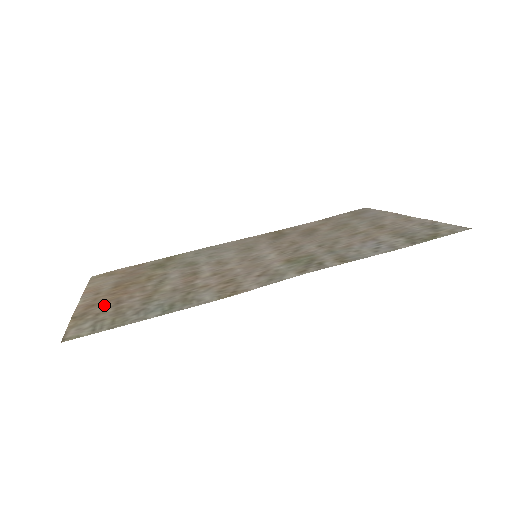
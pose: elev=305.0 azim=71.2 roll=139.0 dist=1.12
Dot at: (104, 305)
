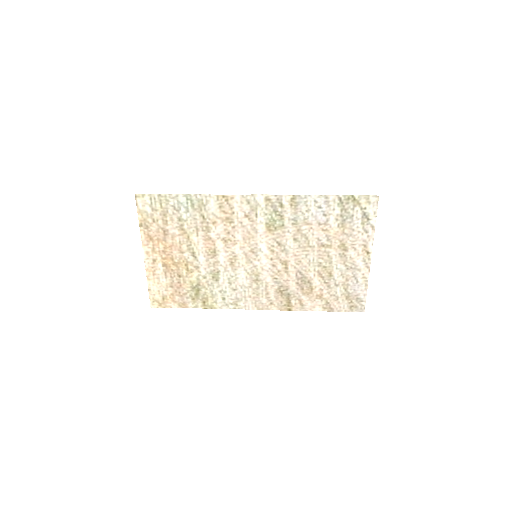
Dot at: (158, 233)
